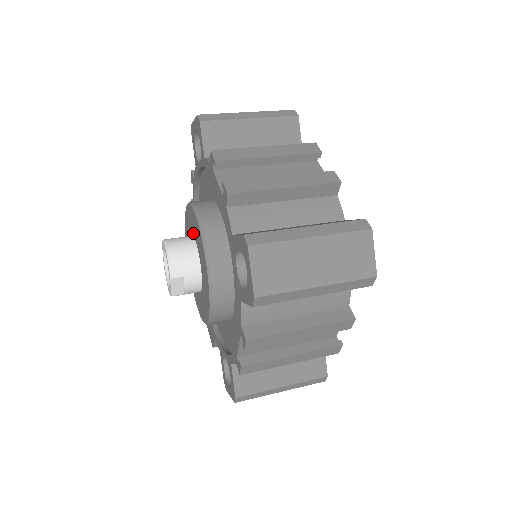
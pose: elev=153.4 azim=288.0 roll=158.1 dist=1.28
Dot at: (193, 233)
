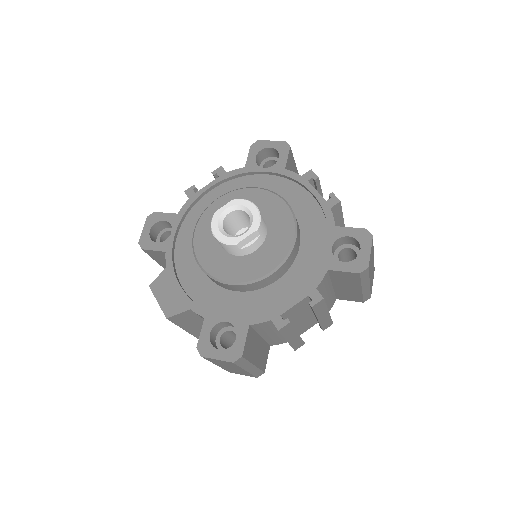
Dot at: occluded
